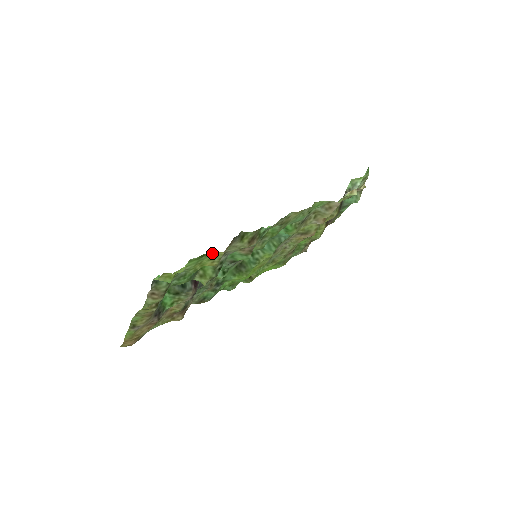
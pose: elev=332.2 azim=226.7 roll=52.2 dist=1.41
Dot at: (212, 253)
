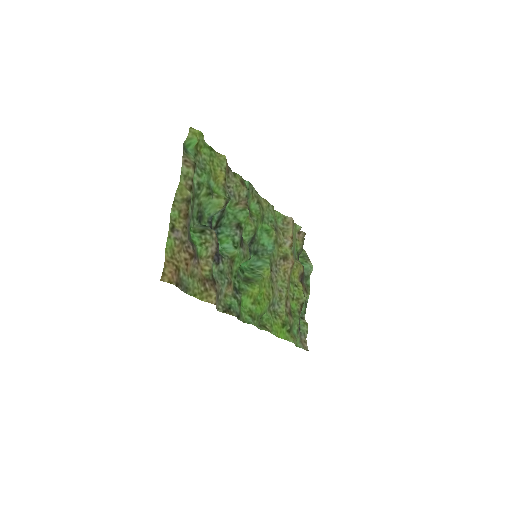
Dot at: (218, 156)
